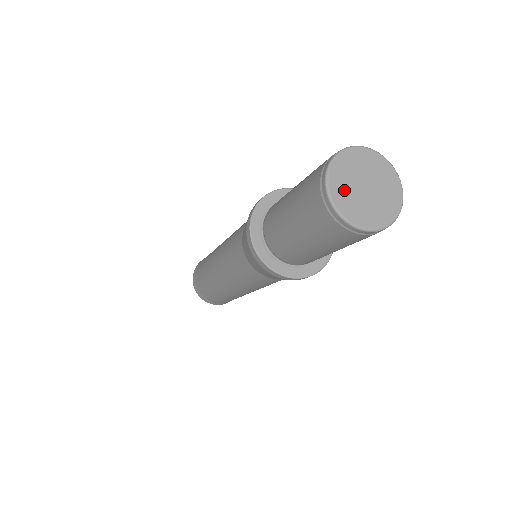
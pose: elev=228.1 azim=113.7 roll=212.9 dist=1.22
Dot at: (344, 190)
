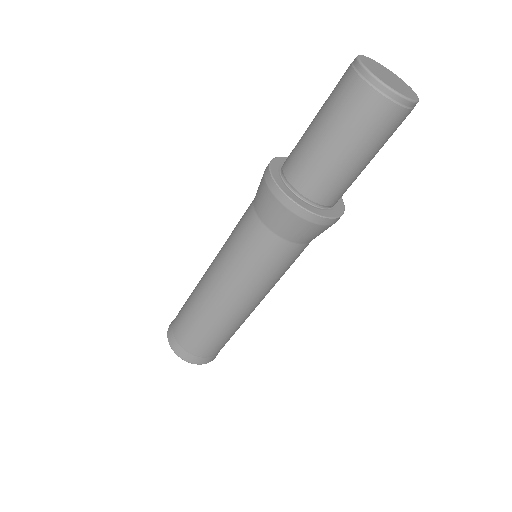
Dot at: (371, 65)
